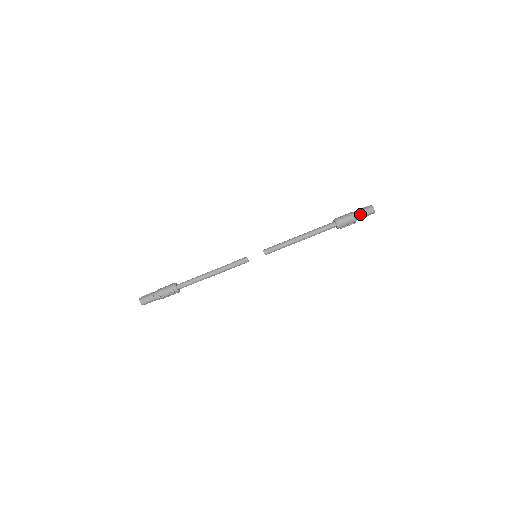
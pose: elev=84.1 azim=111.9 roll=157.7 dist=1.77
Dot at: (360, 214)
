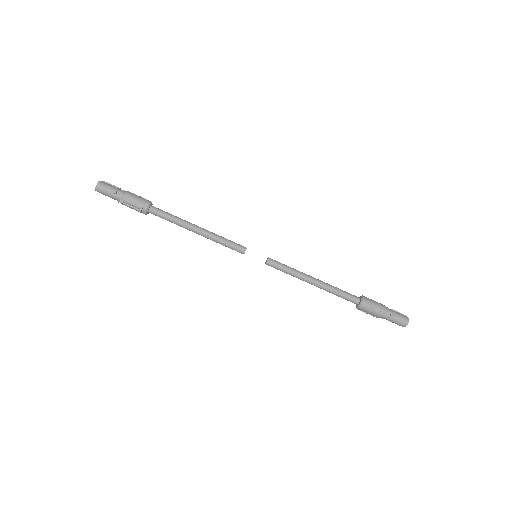
Dot at: (391, 316)
